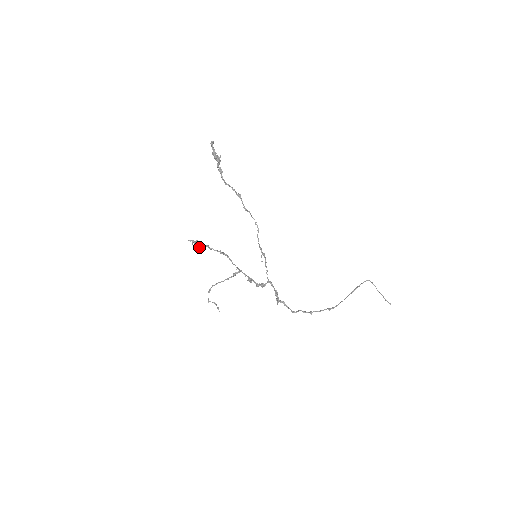
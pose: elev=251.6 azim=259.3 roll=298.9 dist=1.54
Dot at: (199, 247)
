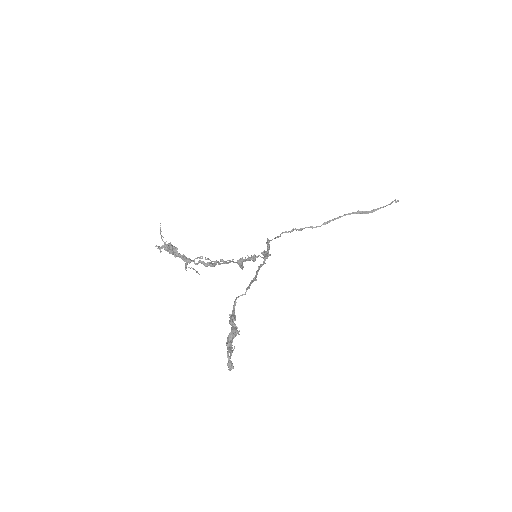
Dot at: (174, 250)
